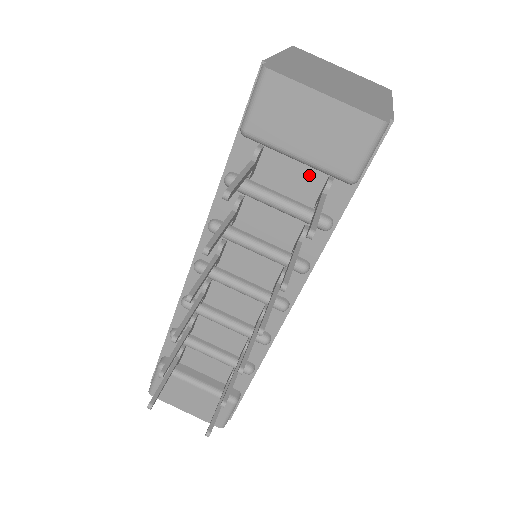
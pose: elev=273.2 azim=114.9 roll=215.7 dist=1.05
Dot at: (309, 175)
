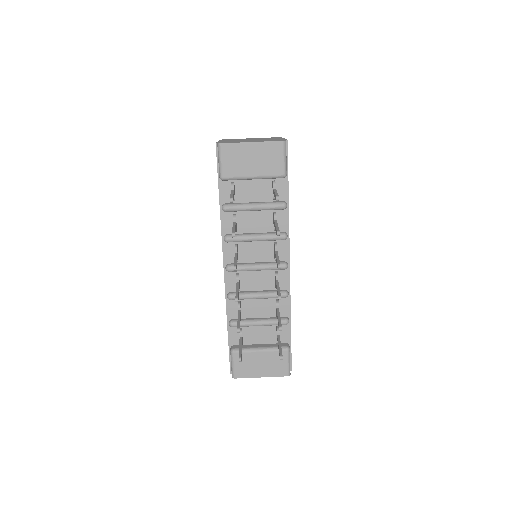
Dot at: (263, 185)
